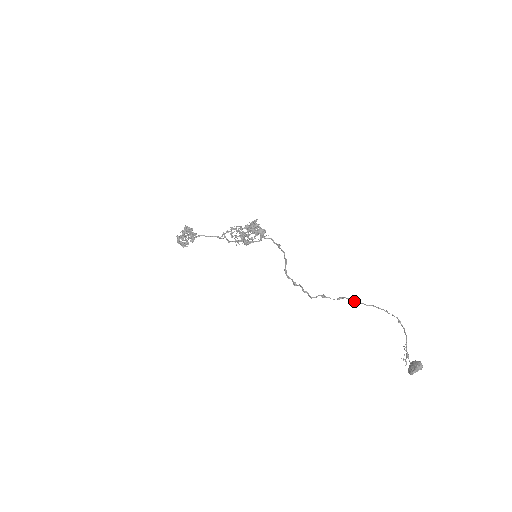
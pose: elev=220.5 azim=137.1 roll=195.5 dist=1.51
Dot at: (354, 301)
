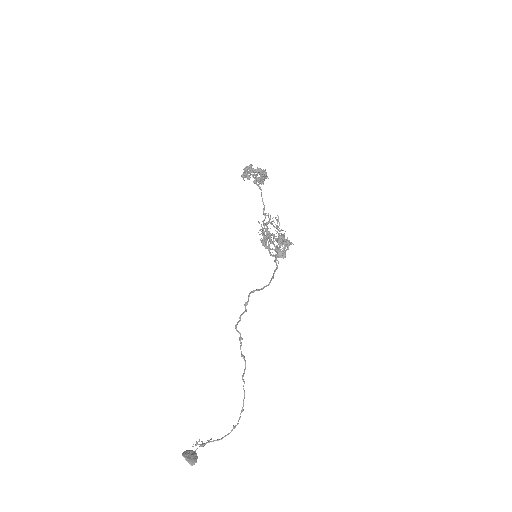
Dot at: occluded
